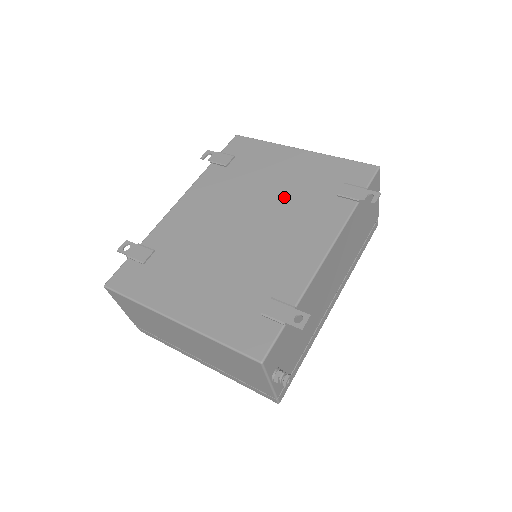
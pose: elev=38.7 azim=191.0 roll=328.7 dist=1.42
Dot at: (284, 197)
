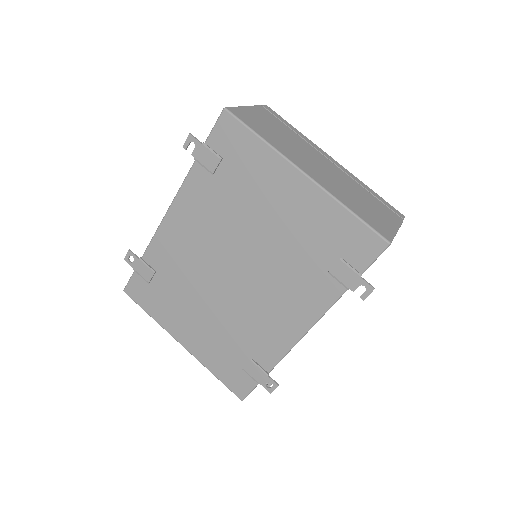
Dot at: (273, 251)
